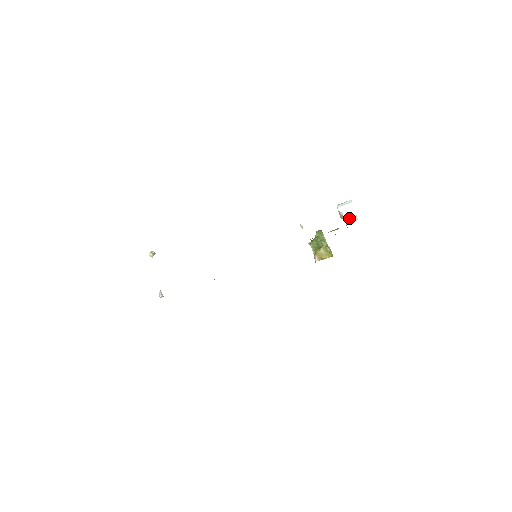
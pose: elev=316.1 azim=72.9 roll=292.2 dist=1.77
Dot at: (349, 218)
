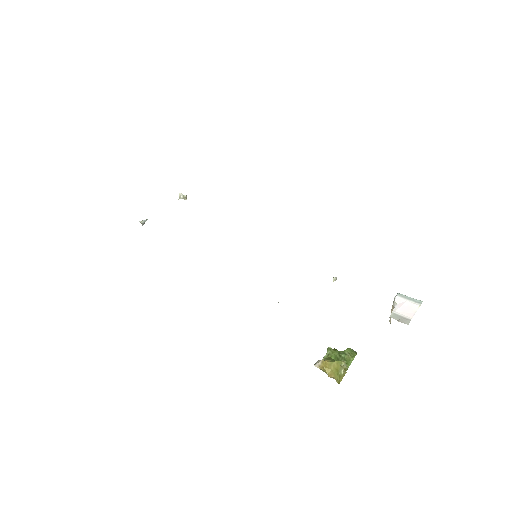
Dot at: (399, 315)
